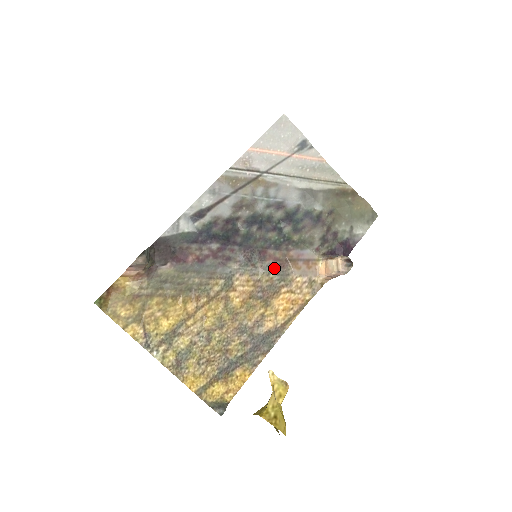
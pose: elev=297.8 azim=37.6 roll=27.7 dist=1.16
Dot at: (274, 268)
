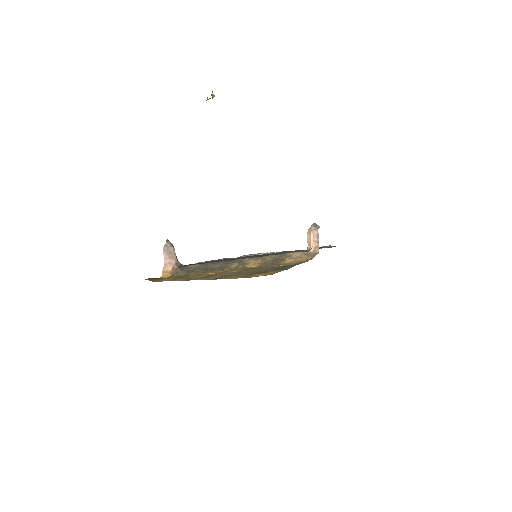
Dot at: (273, 255)
